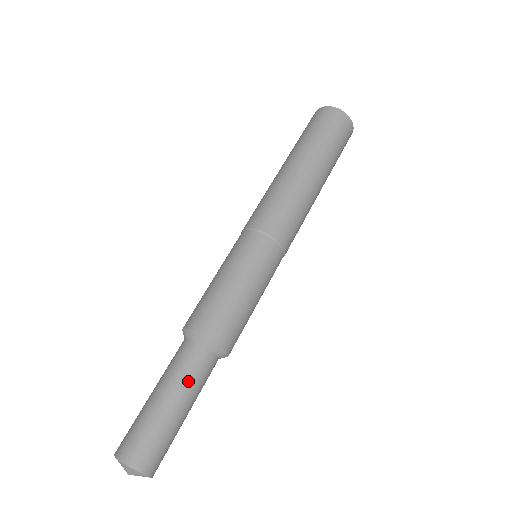
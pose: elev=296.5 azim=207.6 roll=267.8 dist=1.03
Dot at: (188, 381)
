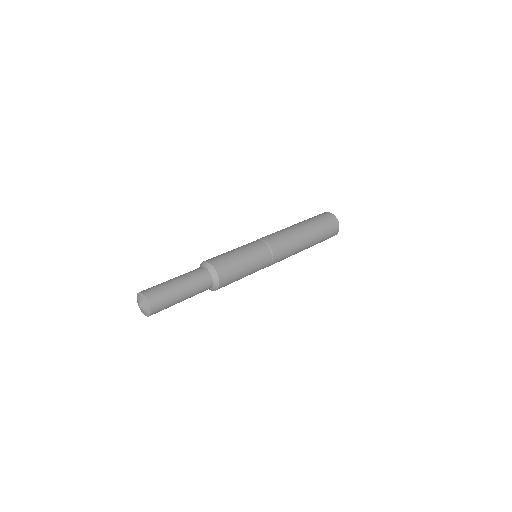
Dot at: (187, 274)
